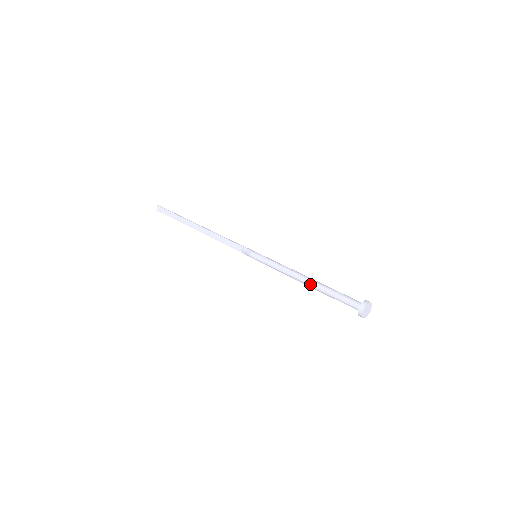
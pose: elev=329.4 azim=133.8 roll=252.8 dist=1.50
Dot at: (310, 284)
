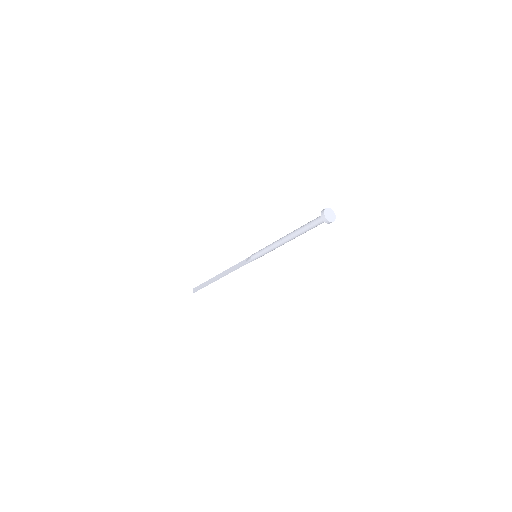
Dot at: (290, 234)
